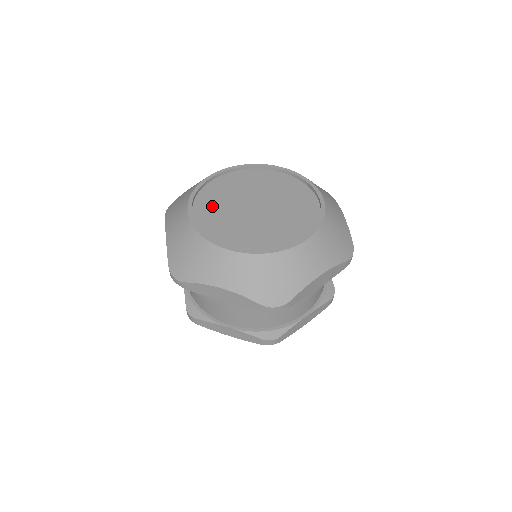
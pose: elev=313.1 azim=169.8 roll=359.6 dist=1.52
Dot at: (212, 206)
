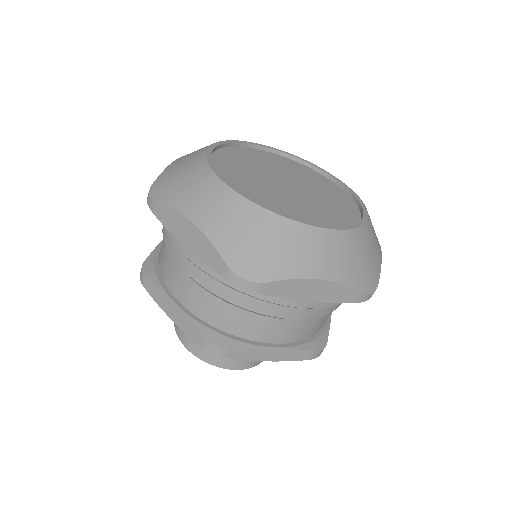
Dot at: (240, 159)
